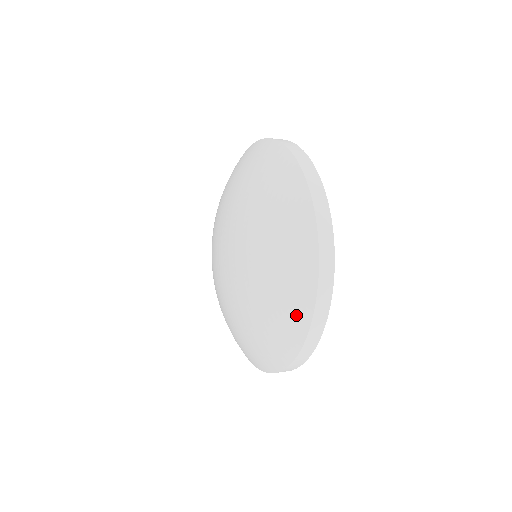
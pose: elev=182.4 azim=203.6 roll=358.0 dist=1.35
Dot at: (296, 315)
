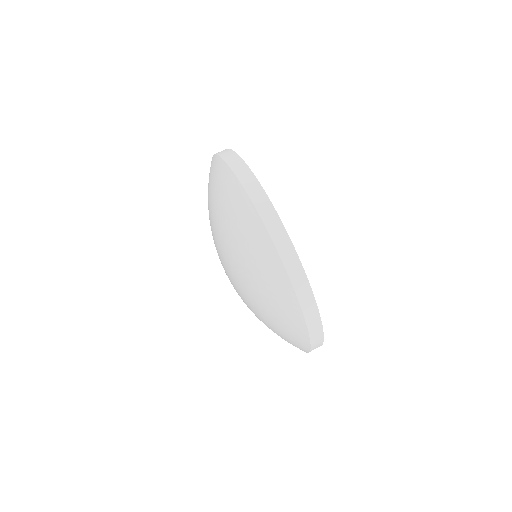
Dot at: (271, 267)
